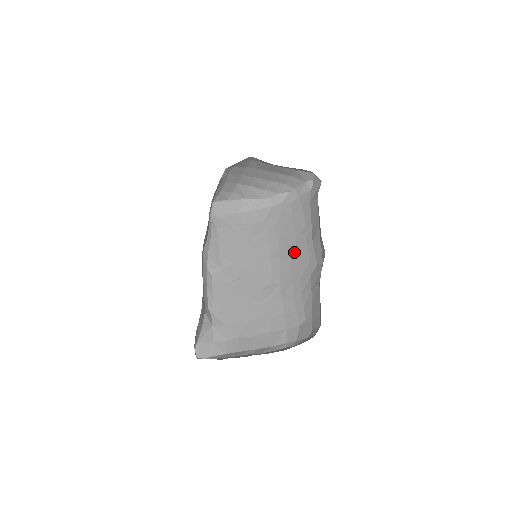
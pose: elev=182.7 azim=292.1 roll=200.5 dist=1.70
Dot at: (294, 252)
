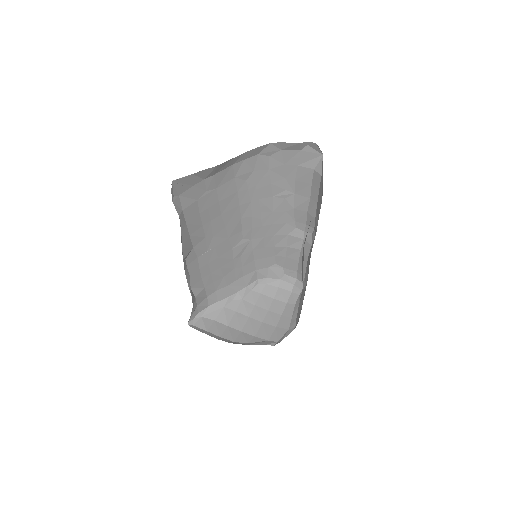
Dot at: (270, 213)
